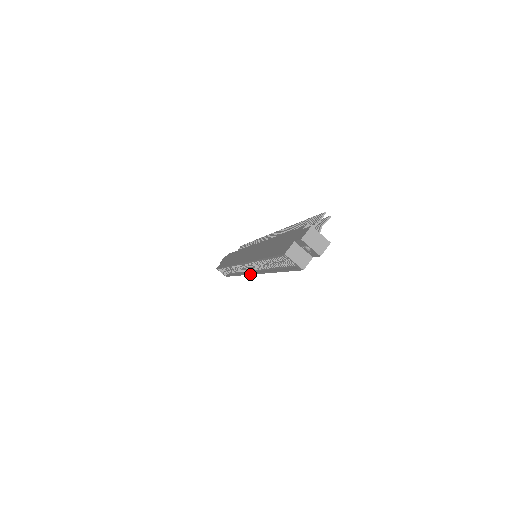
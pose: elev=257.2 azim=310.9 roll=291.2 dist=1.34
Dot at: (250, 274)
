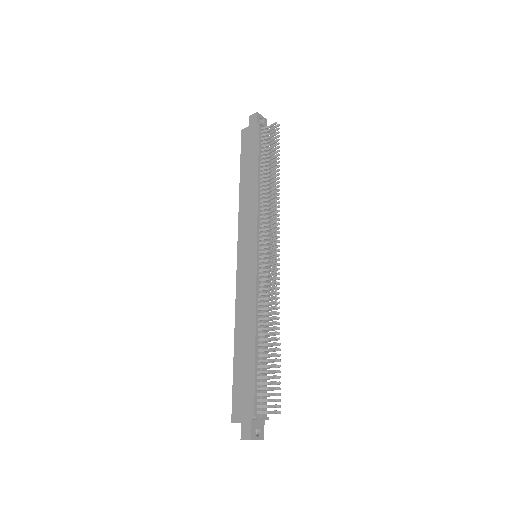
Dot at: occluded
